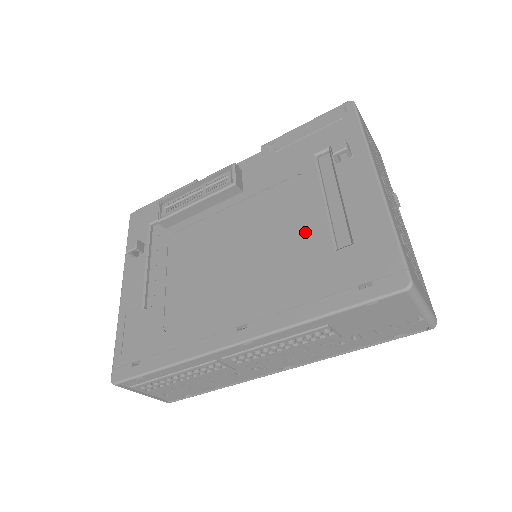
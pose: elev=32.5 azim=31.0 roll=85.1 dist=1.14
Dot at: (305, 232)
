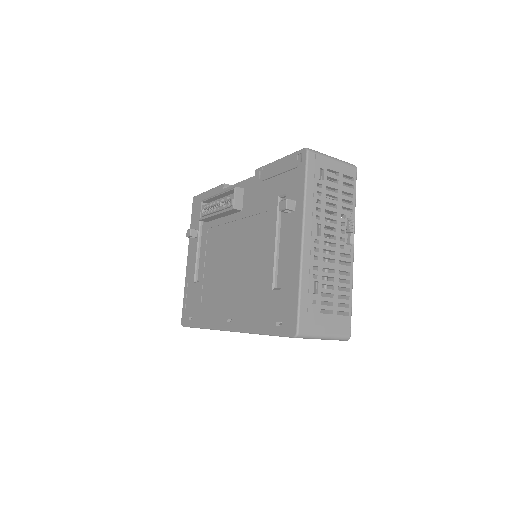
Dot at: (263, 266)
